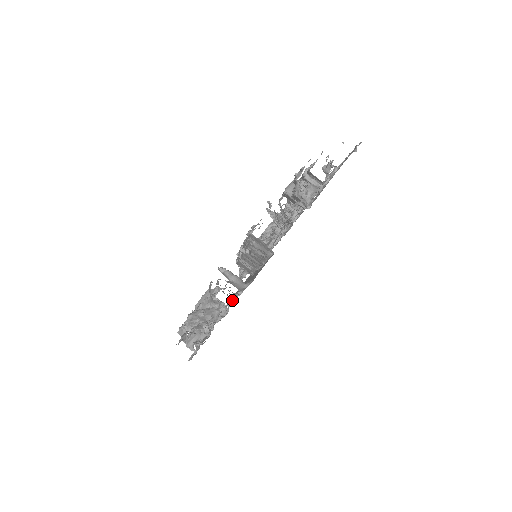
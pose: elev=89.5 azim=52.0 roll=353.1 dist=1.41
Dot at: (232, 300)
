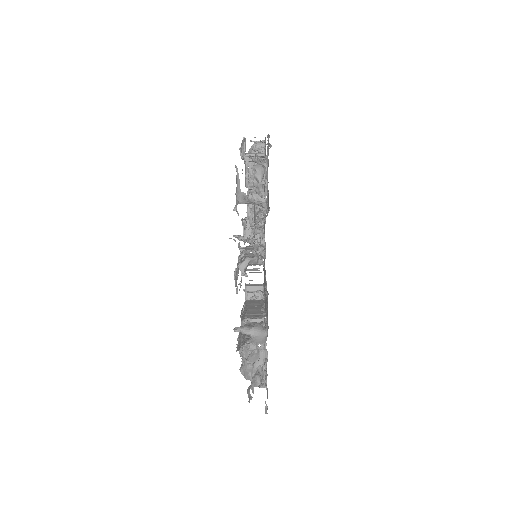
Dot at: occluded
